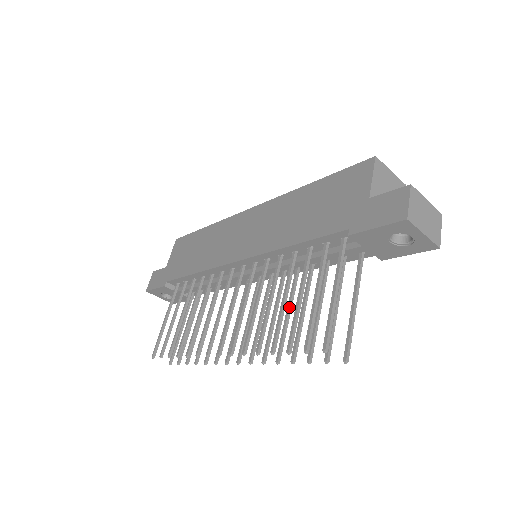
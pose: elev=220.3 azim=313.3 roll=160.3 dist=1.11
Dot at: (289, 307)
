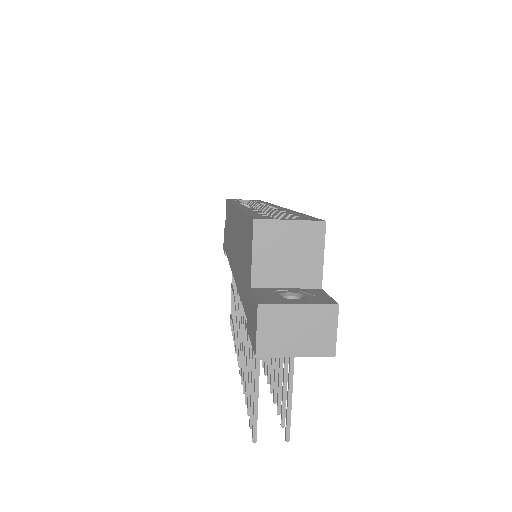
Dot at: occluded
